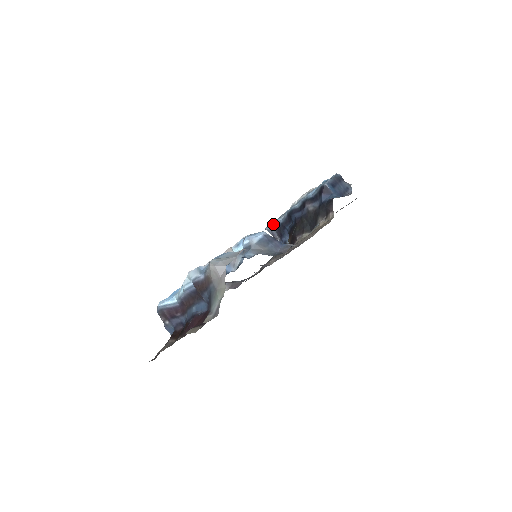
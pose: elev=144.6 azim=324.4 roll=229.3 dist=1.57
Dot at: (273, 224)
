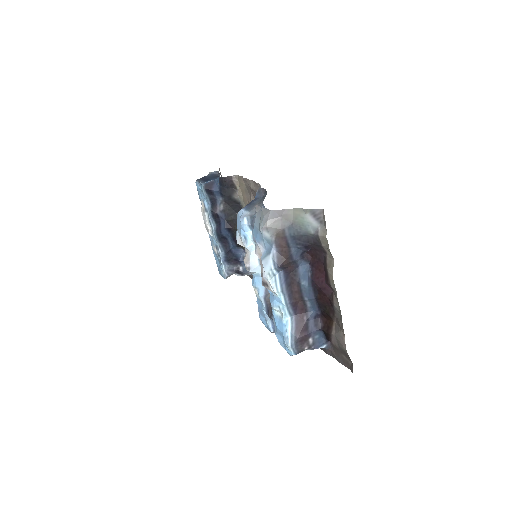
Dot at: (223, 265)
